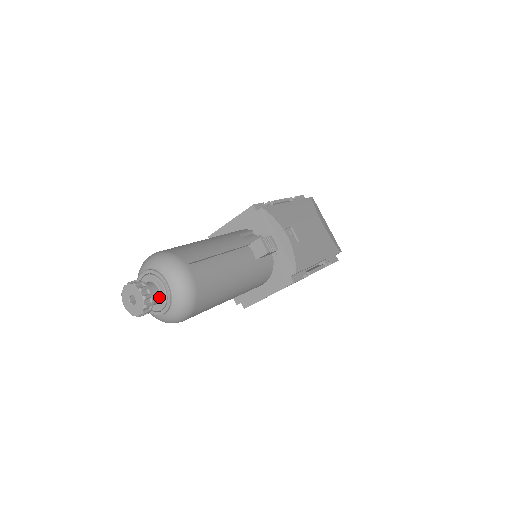
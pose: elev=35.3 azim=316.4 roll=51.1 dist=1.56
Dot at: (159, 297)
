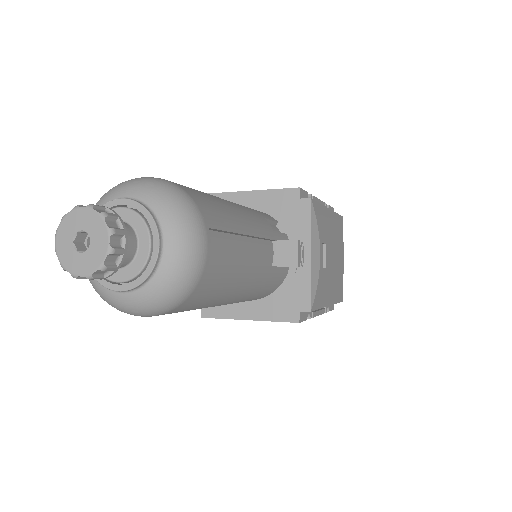
Dot at: (130, 259)
